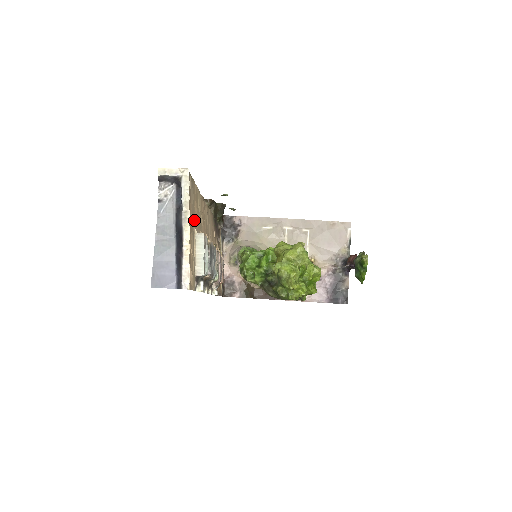
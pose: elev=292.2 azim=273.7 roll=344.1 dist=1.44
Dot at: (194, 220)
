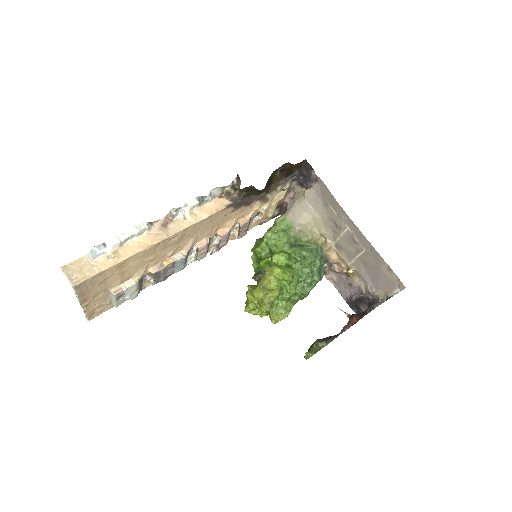
Dot at: (107, 286)
